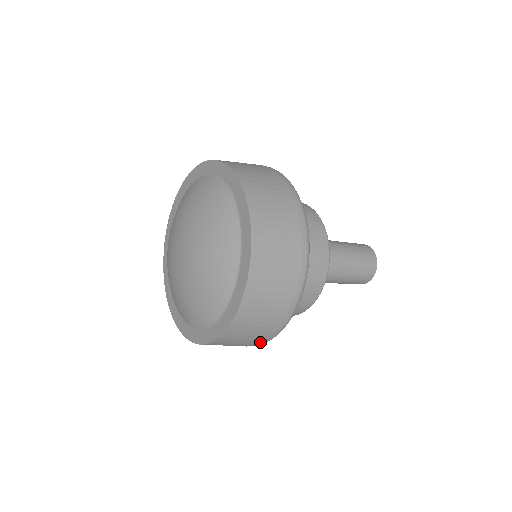
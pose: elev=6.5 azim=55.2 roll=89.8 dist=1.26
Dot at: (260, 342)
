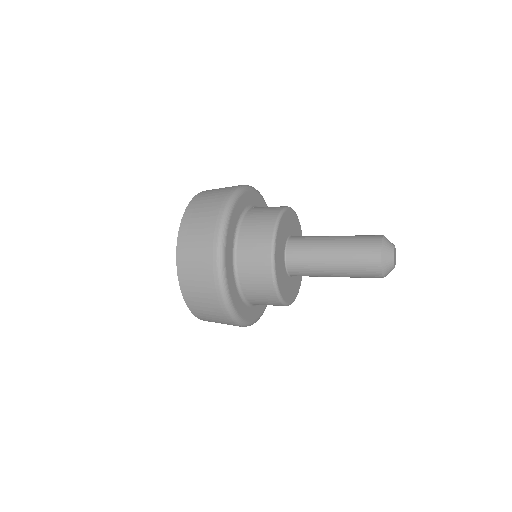
Dot at: occluded
